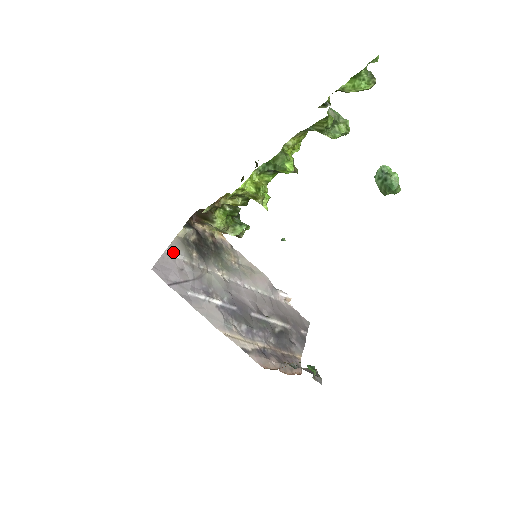
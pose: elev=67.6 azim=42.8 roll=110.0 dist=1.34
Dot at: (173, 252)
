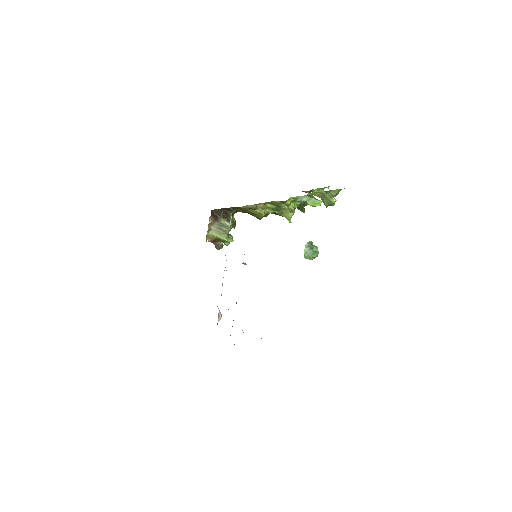
Dot at: (231, 218)
